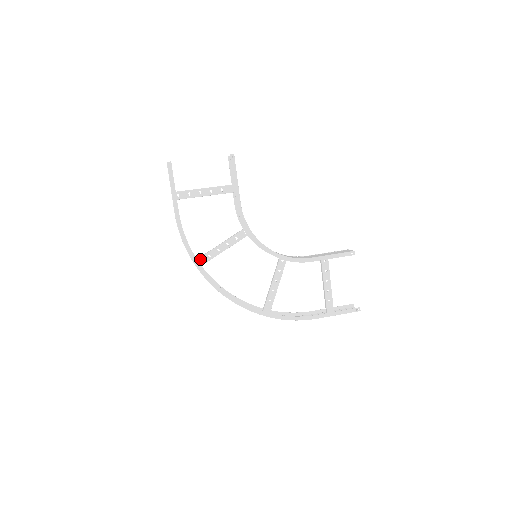
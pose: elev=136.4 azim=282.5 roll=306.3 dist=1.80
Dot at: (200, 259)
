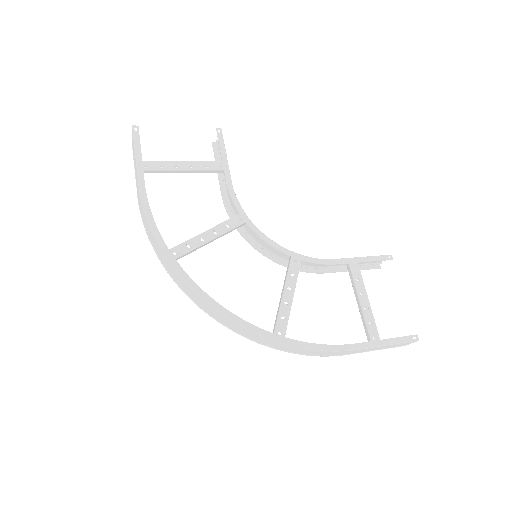
Dot at: (173, 249)
